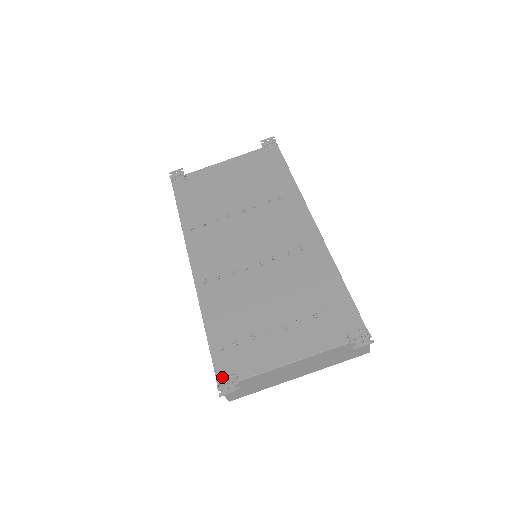
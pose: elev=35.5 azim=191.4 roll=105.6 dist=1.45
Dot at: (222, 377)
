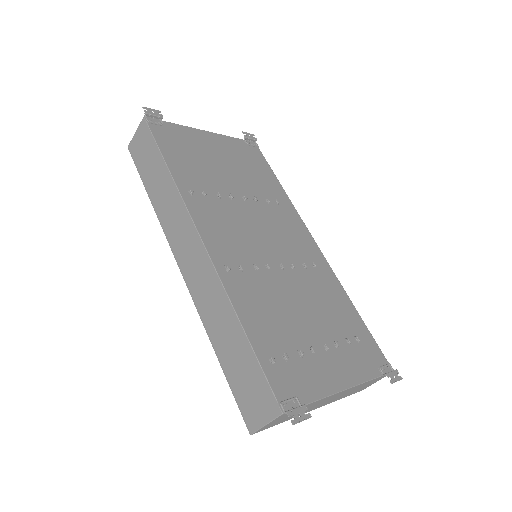
Dot at: (284, 399)
